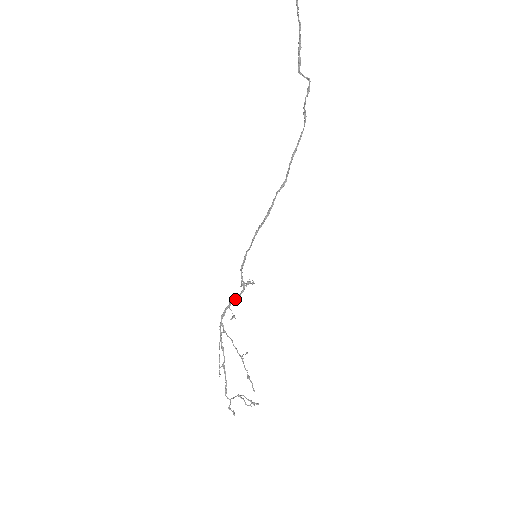
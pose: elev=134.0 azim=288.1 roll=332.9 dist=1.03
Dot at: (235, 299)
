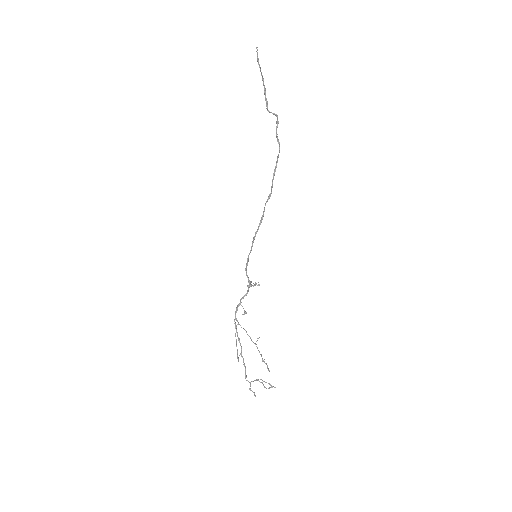
Dot at: (244, 295)
